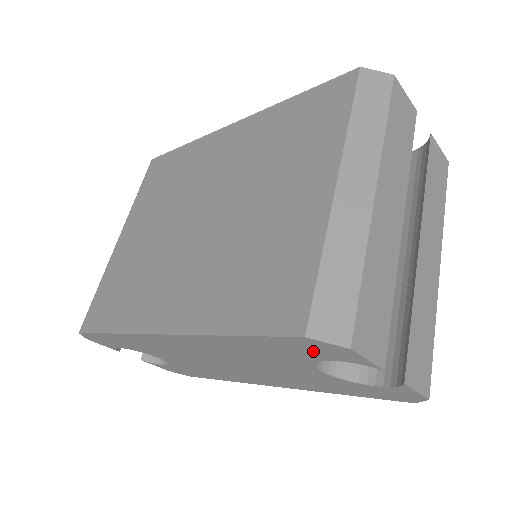
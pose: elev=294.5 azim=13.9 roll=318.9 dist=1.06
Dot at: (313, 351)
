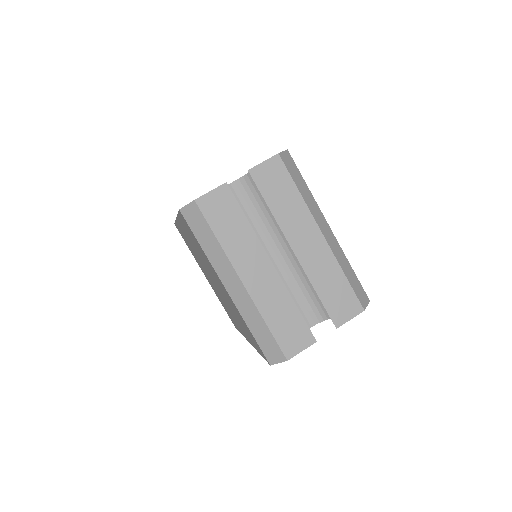
Dot at: occluded
